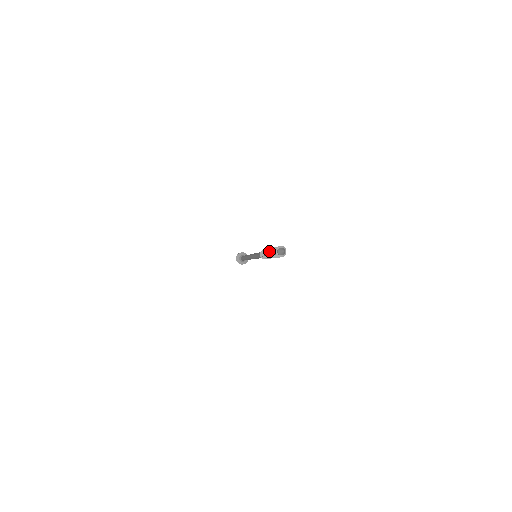
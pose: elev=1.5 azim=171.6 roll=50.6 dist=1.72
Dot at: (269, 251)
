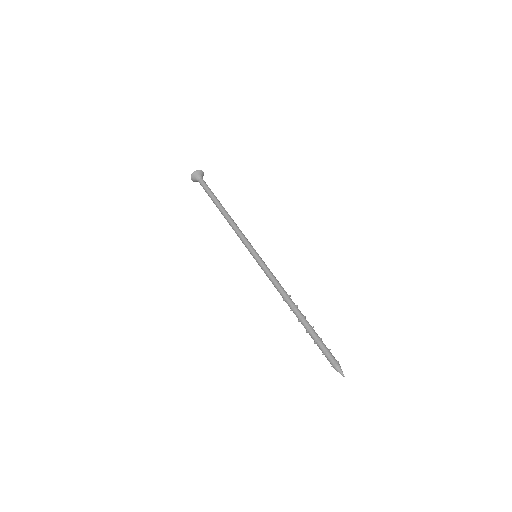
Dot at: occluded
